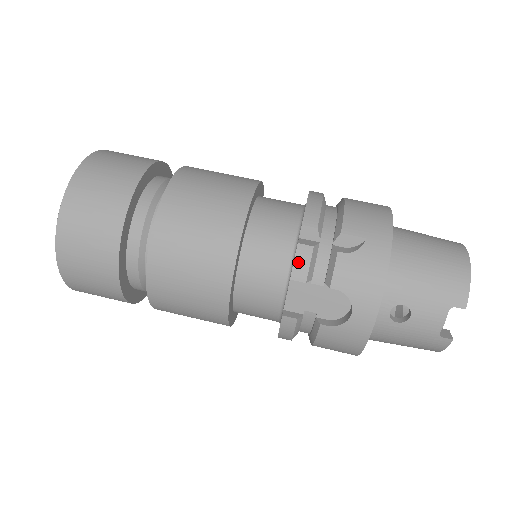
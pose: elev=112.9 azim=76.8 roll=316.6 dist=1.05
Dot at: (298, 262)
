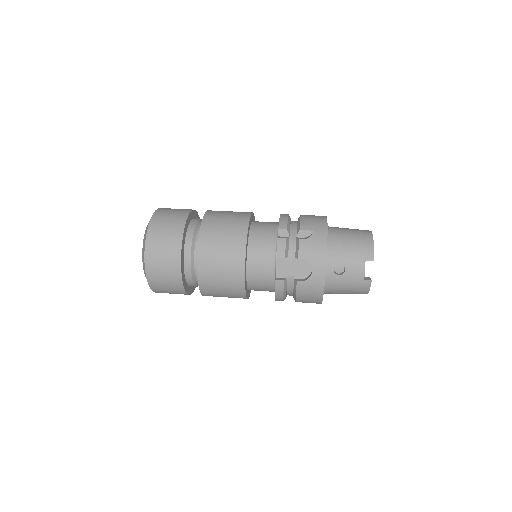
Dot at: (279, 248)
